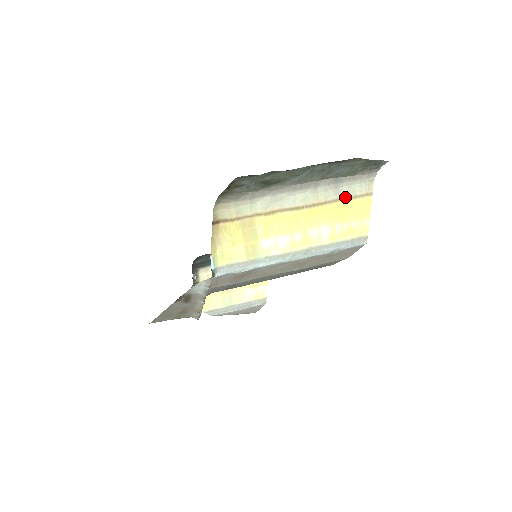
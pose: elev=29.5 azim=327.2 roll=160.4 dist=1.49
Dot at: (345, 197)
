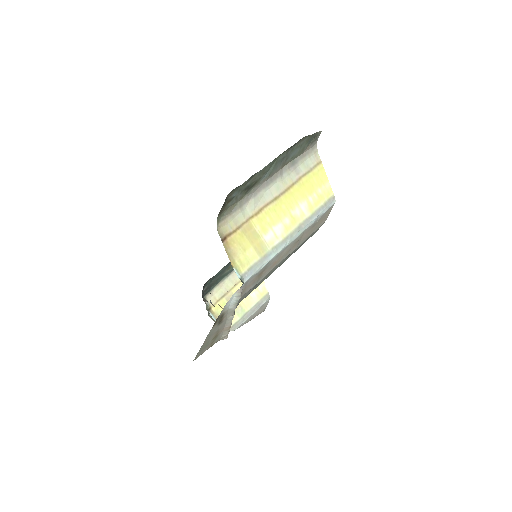
Dot at: (304, 173)
